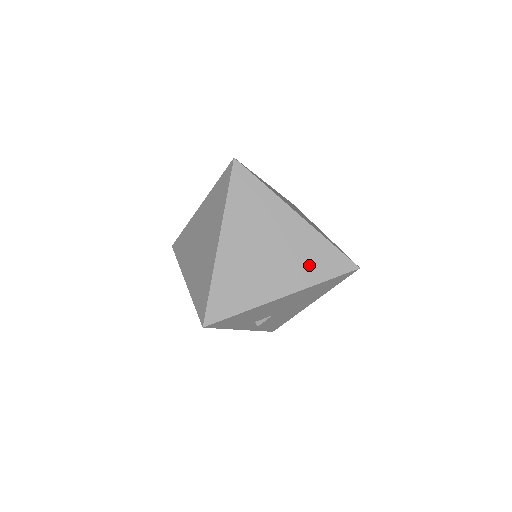
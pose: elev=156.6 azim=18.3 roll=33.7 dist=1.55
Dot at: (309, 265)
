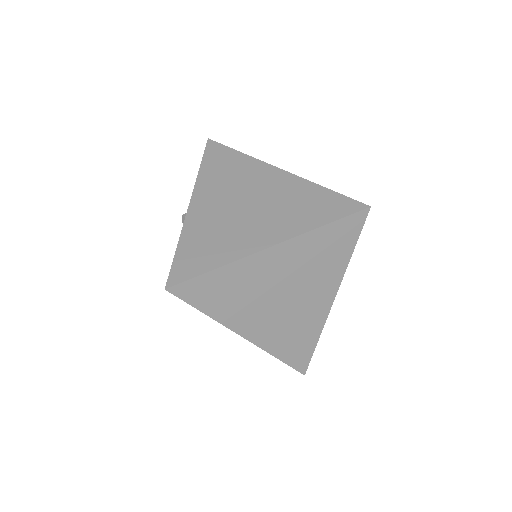
Dot at: (328, 261)
